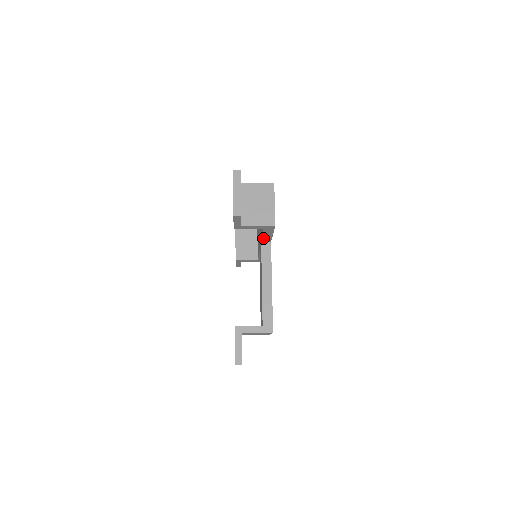
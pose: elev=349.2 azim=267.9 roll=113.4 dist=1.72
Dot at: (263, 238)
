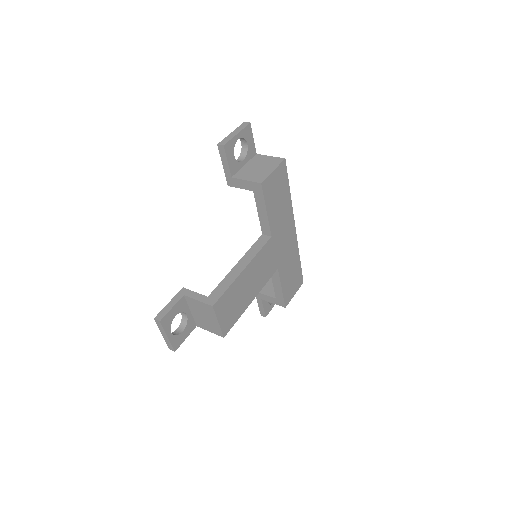
Dot at: (261, 222)
